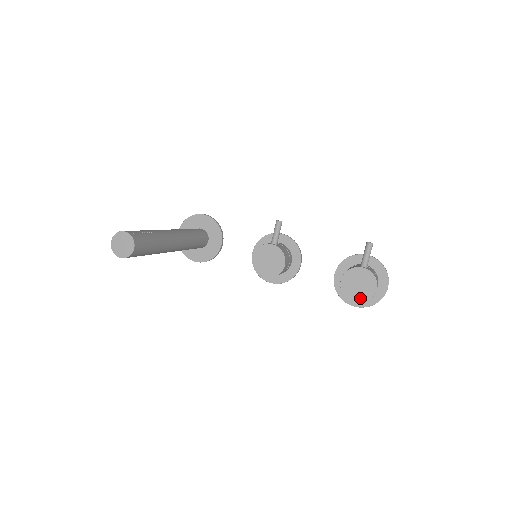
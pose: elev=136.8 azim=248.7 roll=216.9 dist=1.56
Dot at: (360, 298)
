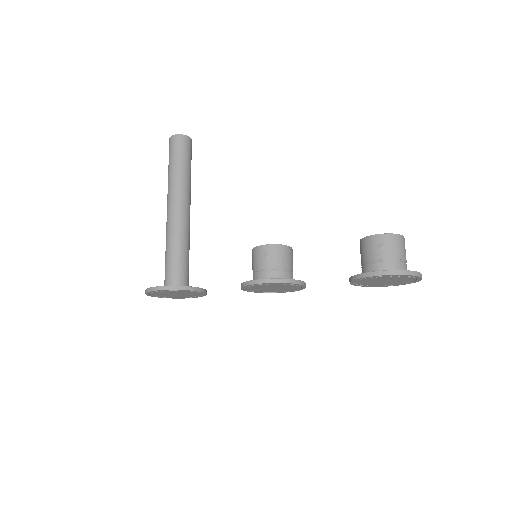
Dot at: (387, 235)
